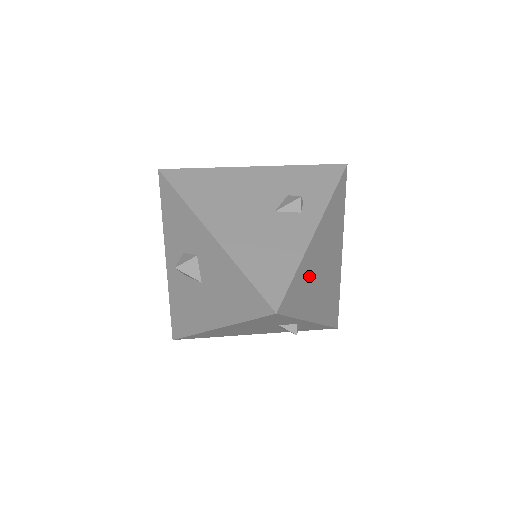
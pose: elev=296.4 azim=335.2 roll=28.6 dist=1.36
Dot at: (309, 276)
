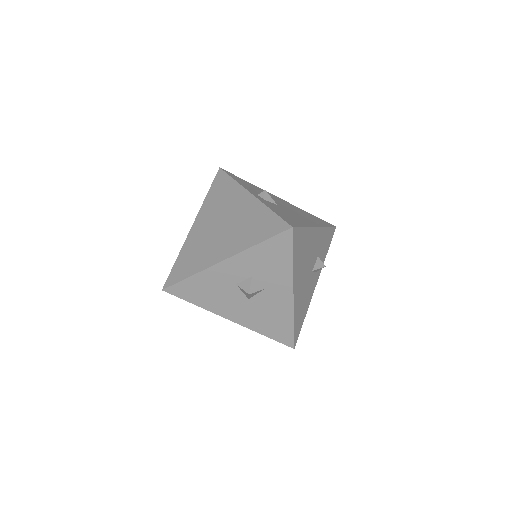
Dot at: occluded
